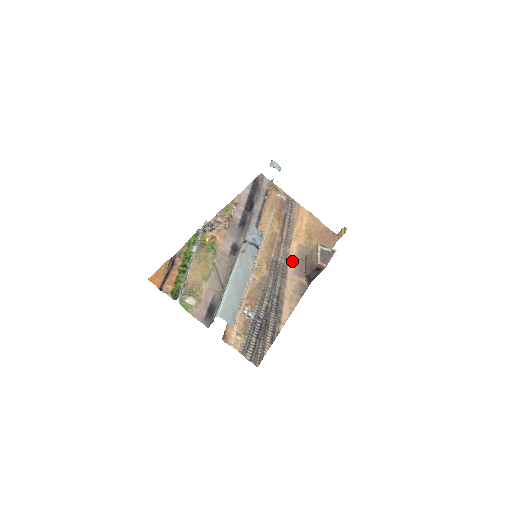
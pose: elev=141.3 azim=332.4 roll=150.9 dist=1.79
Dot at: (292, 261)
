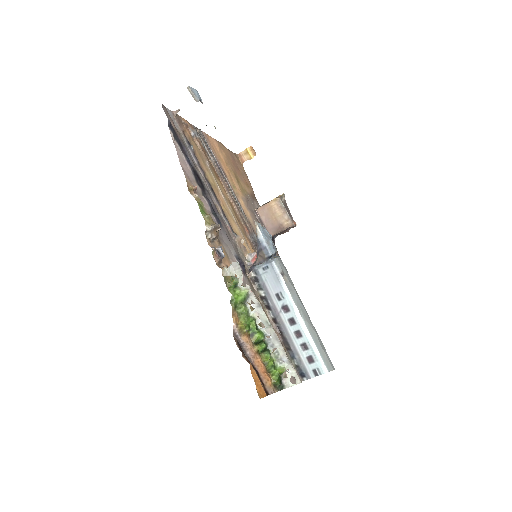
Dot at: occluded
